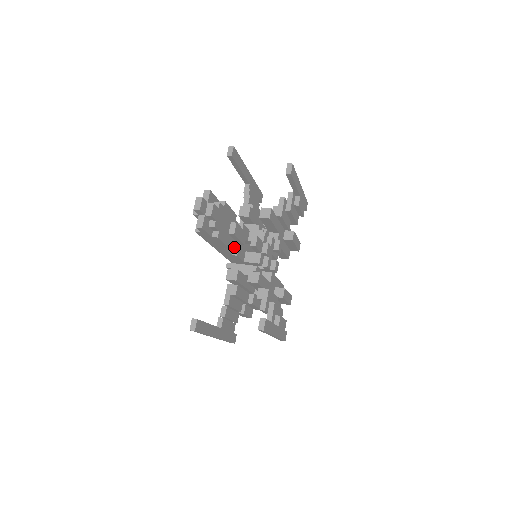
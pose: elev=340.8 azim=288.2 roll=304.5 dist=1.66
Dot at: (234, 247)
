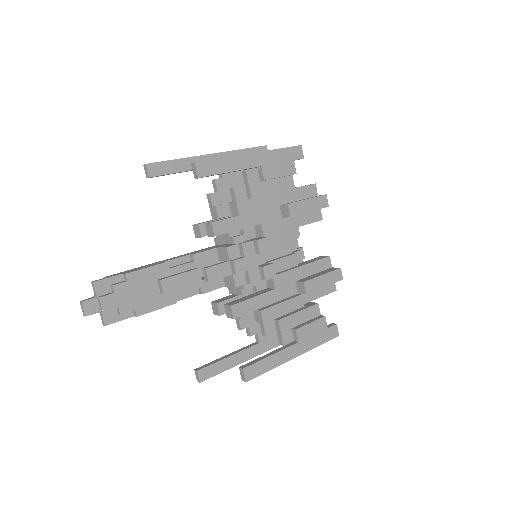
Dot at: (190, 291)
